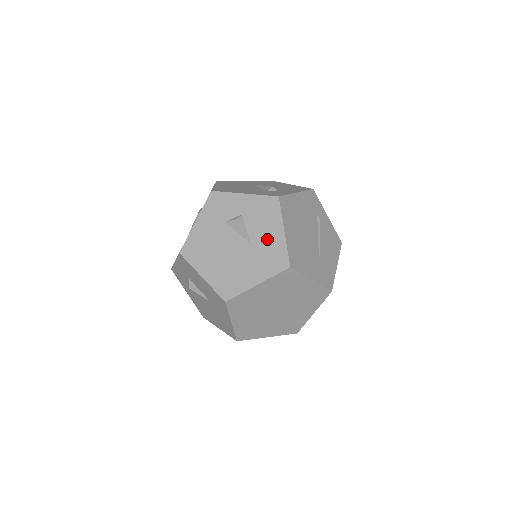
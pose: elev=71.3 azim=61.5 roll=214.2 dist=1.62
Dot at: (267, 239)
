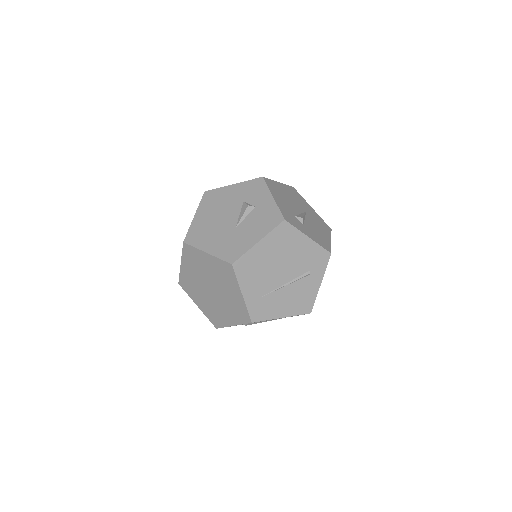
Dot at: (245, 235)
